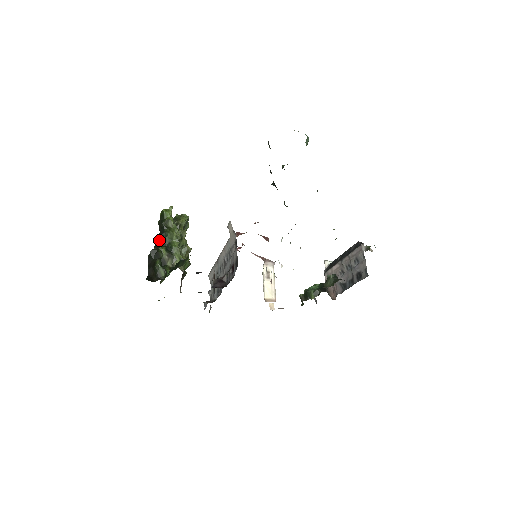
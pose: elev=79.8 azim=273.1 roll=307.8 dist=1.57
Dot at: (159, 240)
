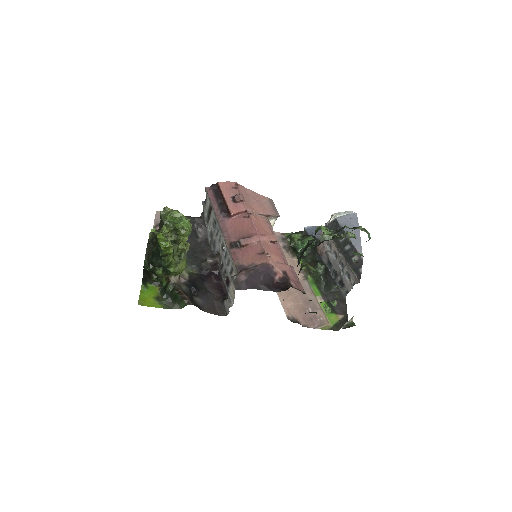
Dot at: (156, 262)
